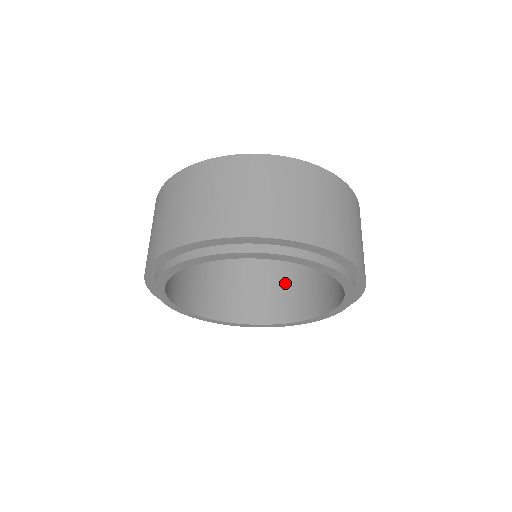
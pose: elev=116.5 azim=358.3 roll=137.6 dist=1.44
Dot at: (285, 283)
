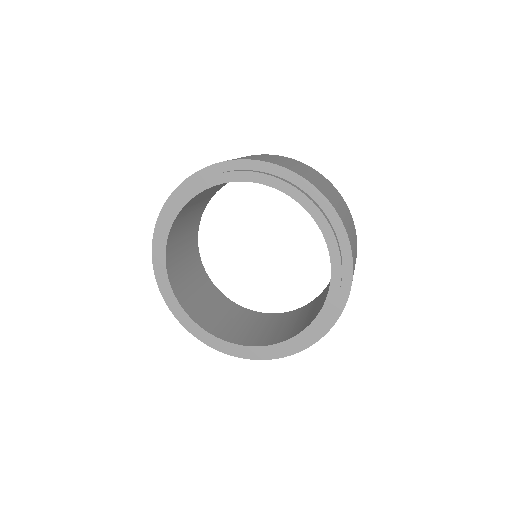
Dot at: occluded
